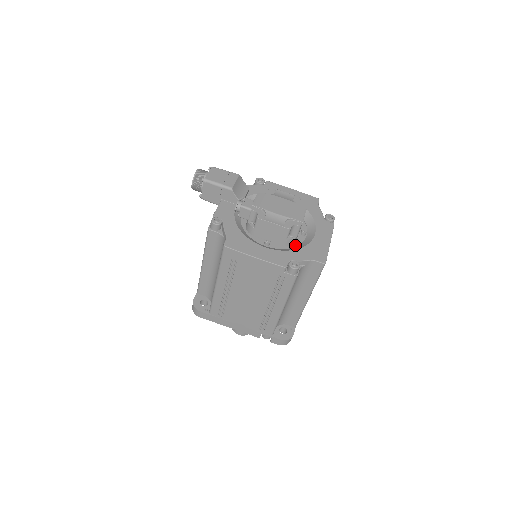
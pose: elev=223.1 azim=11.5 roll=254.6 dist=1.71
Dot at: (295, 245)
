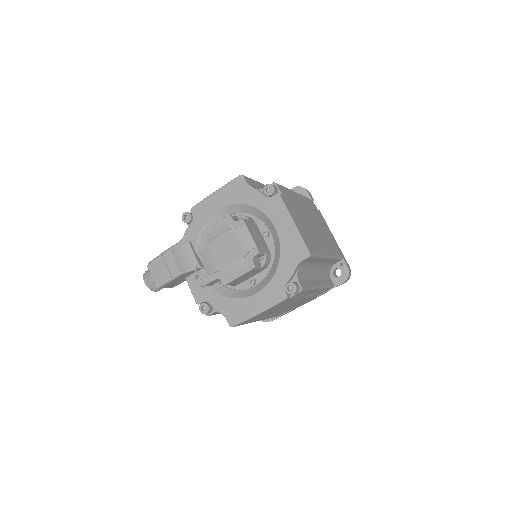
Dot at: (272, 256)
